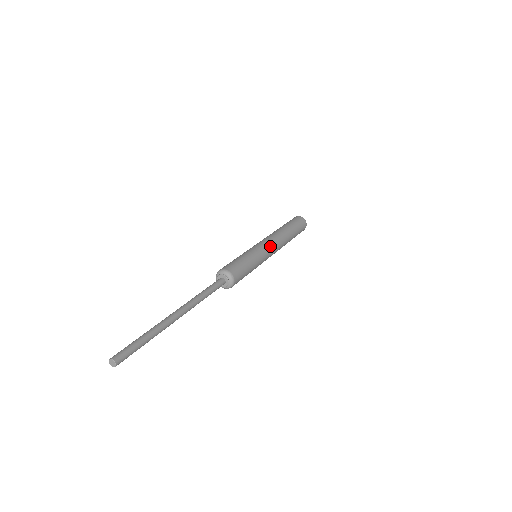
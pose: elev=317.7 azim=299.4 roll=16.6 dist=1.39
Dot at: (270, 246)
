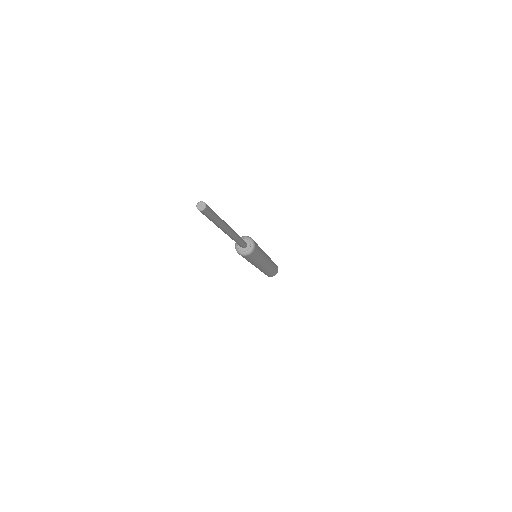
Dot at: occluded
